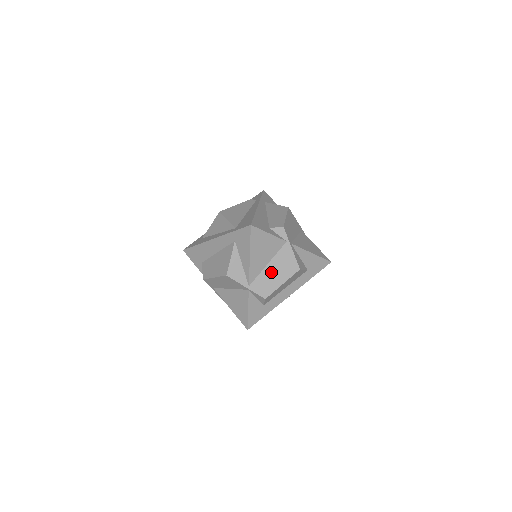
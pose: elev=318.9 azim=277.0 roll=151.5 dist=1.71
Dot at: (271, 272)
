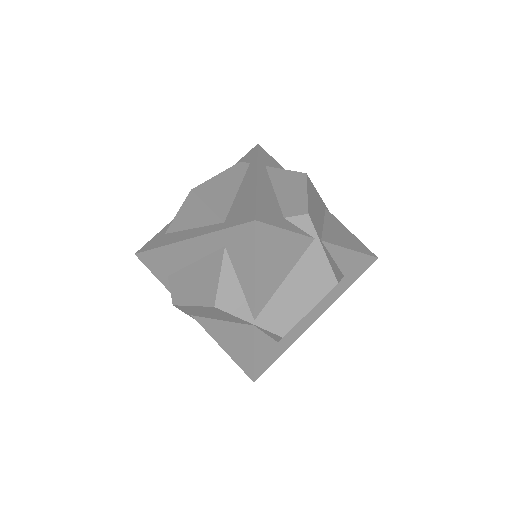
Dot at: (290, 293)
